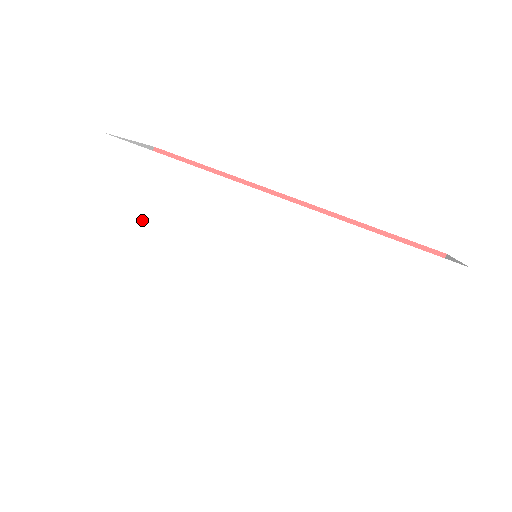
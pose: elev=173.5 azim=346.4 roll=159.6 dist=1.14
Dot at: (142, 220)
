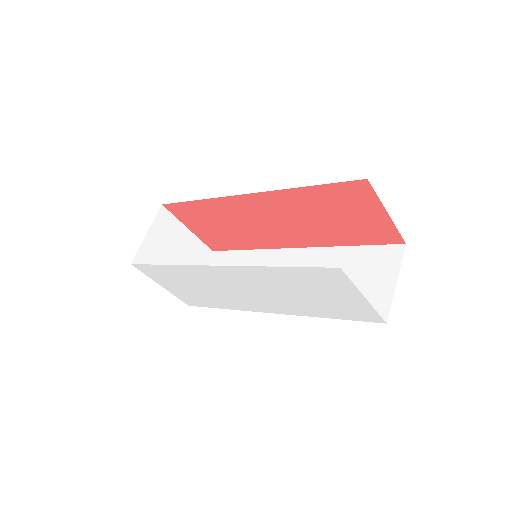
Dot at: (189, 287)
